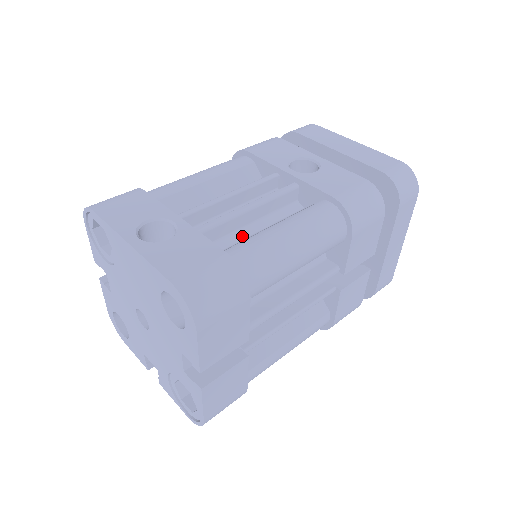
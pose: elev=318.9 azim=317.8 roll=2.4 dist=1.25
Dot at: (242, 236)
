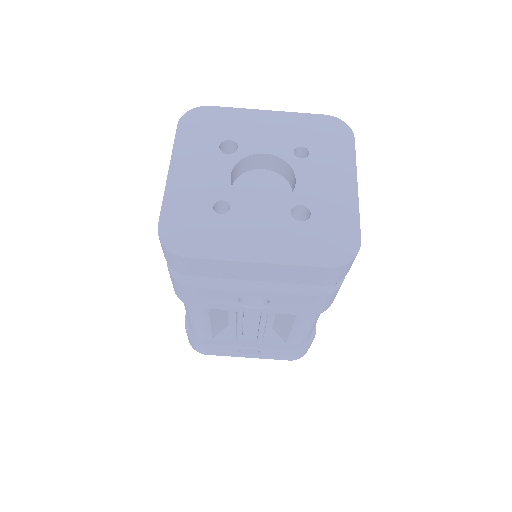
Dot at: (271, 316)
